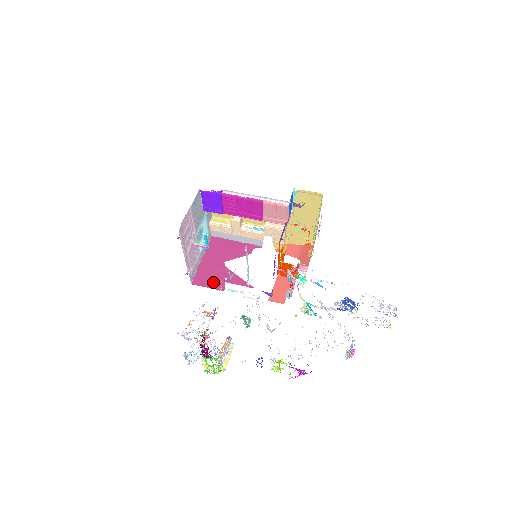
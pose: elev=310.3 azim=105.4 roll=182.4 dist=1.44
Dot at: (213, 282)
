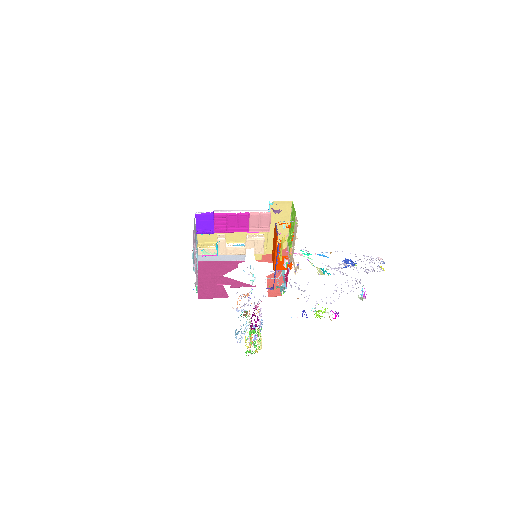
Dot at: (216, 293)
